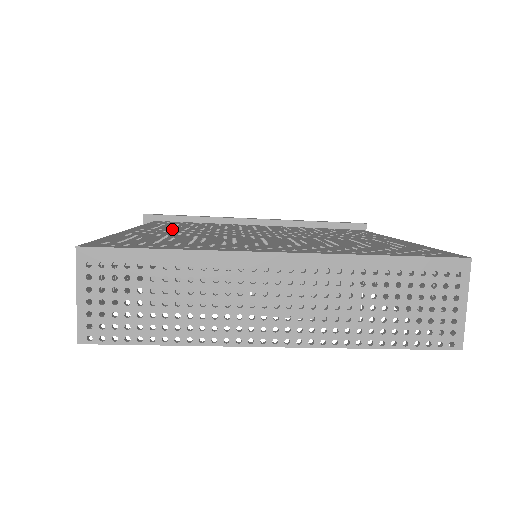
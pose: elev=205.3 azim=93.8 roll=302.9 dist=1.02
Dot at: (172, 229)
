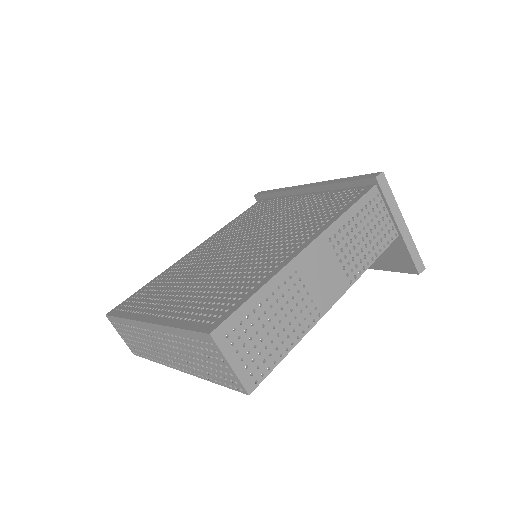
Dot at: (213, 243)
